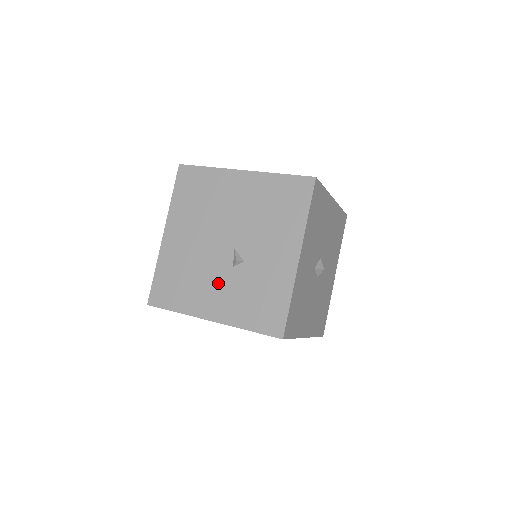
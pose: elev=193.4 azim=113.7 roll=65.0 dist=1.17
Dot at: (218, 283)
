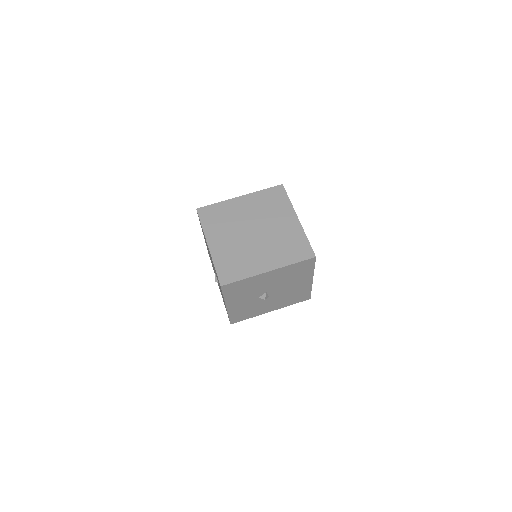
Dot at: occluded
